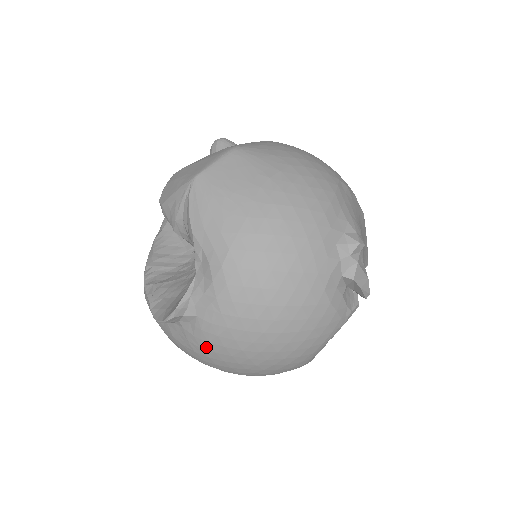
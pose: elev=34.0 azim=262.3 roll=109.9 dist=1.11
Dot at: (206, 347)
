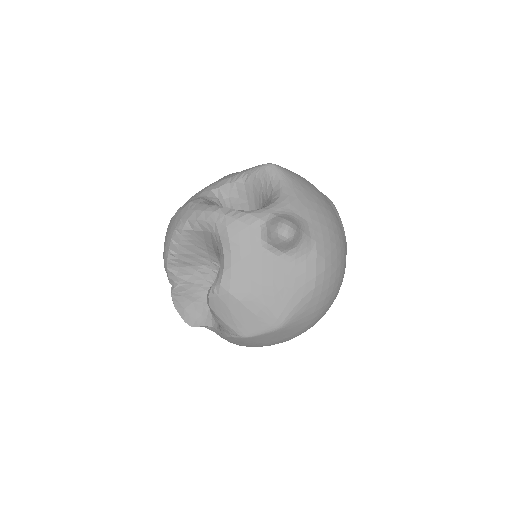
Dot at: occluded
